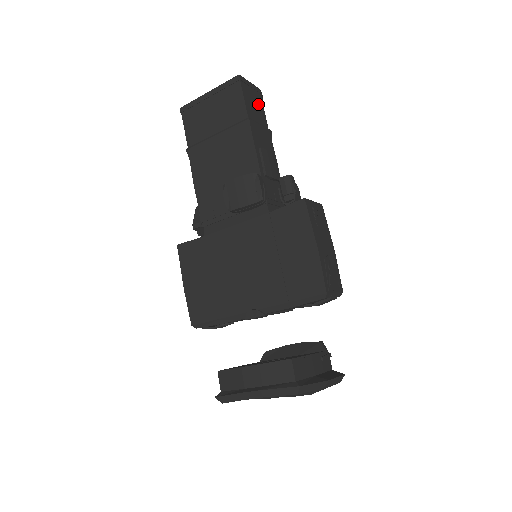
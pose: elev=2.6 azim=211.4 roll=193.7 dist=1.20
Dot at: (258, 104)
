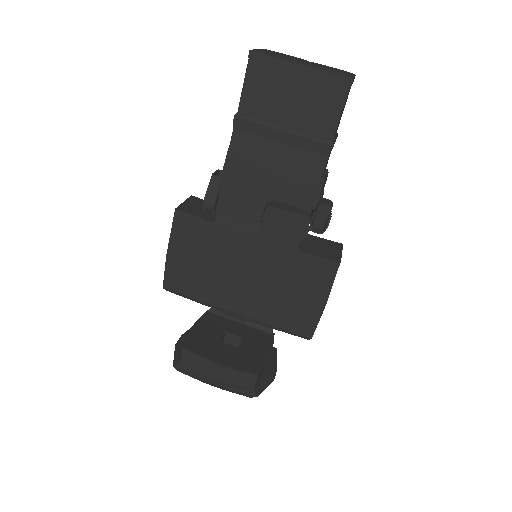
Dot at: (345, 104)
